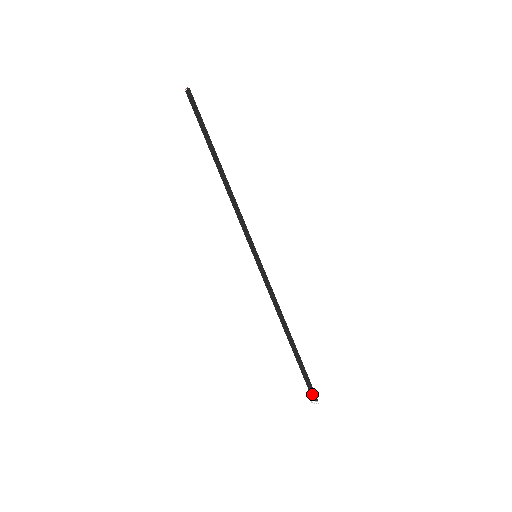
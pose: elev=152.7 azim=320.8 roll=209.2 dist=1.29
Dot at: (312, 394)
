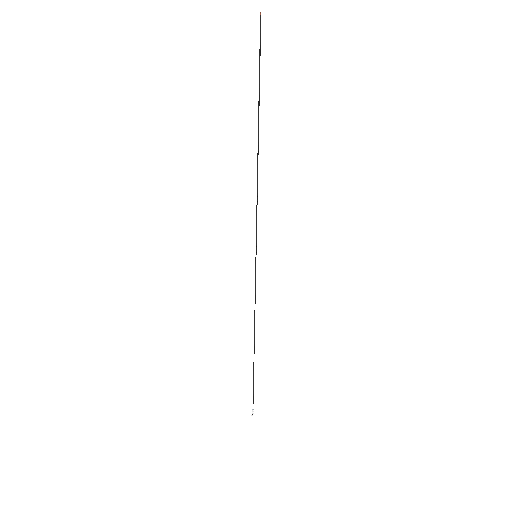
Dot at: occluded
